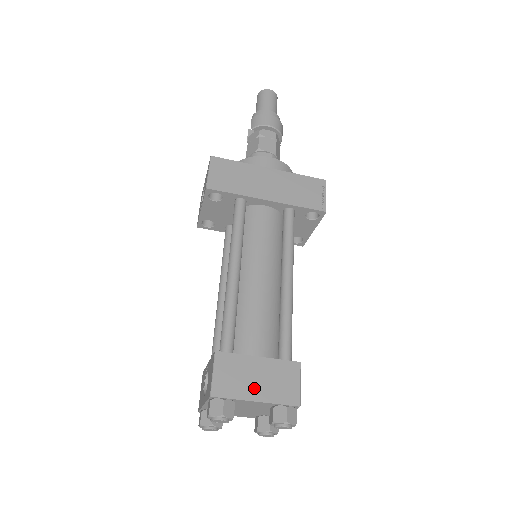
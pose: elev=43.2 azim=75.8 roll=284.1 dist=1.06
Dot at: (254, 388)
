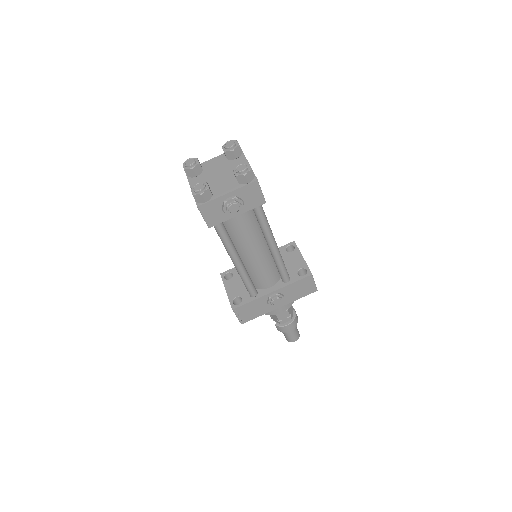
Dot at: occluded
